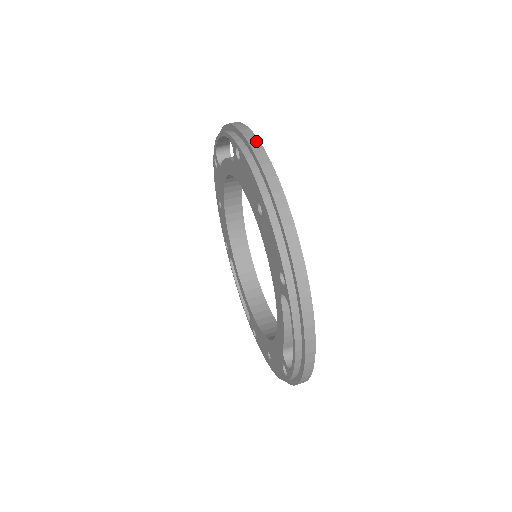
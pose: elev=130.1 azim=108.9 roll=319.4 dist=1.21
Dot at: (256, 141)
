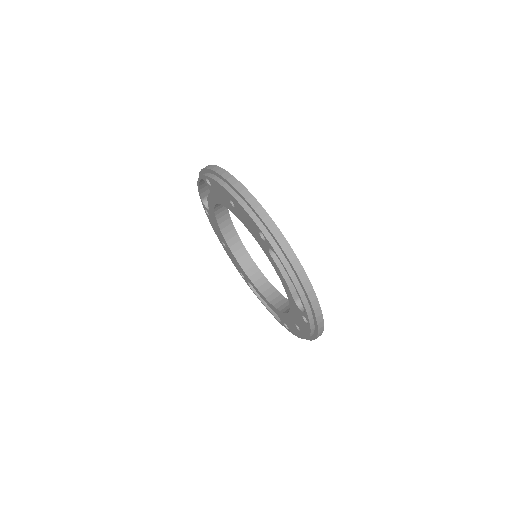
Dot at: (215, 167)
